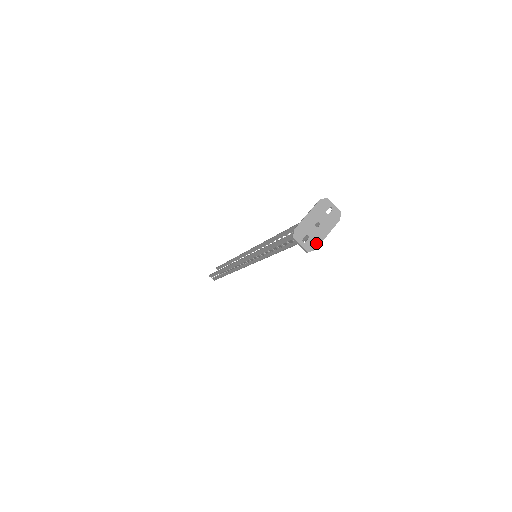
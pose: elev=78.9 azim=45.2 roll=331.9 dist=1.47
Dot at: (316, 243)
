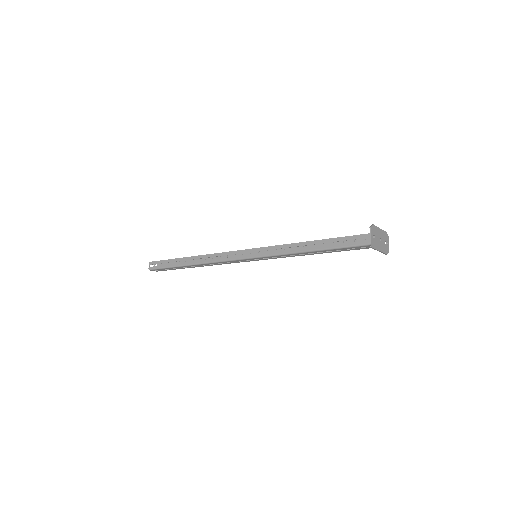
Dot at: (376, 246)
